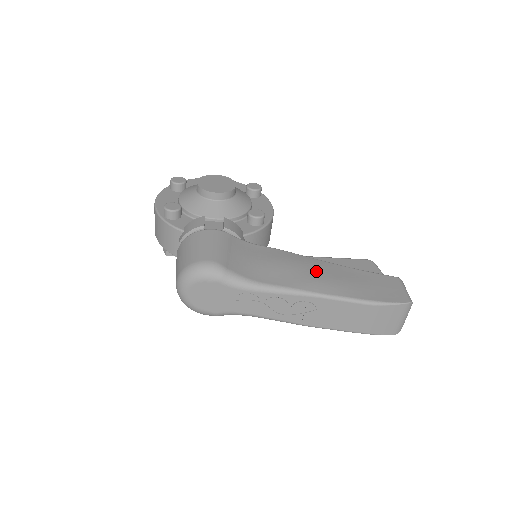
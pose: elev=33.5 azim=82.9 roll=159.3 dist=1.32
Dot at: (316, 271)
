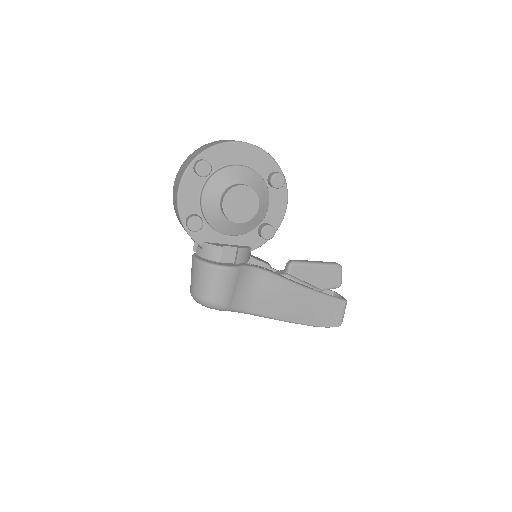
Dot at: (292, 301)
